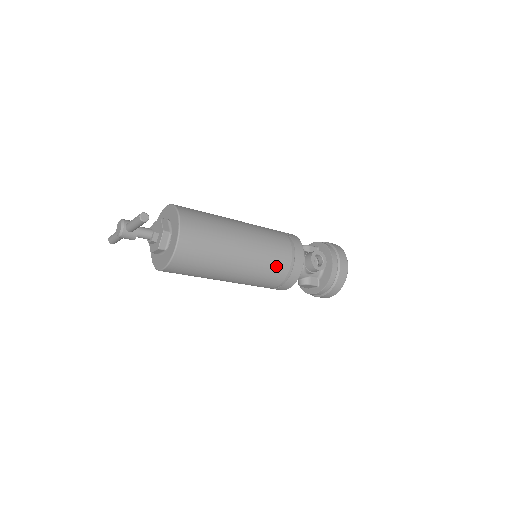
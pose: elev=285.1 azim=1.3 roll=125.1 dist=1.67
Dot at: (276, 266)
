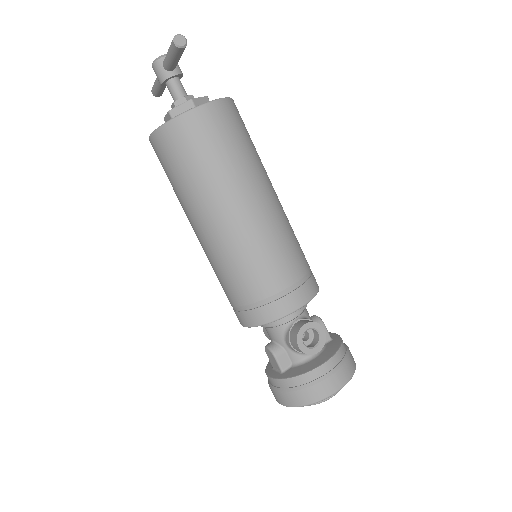
Dot at: (256, 274)
